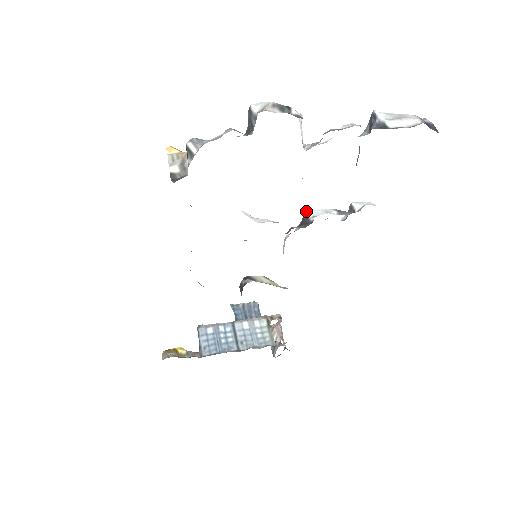
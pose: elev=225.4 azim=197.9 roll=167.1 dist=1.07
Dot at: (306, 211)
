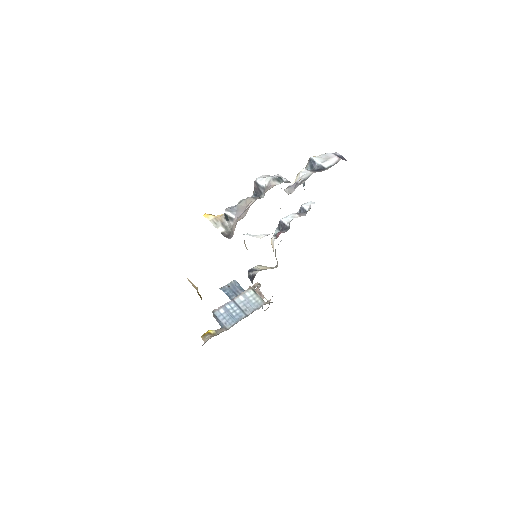
Dot at: (281, 220)
